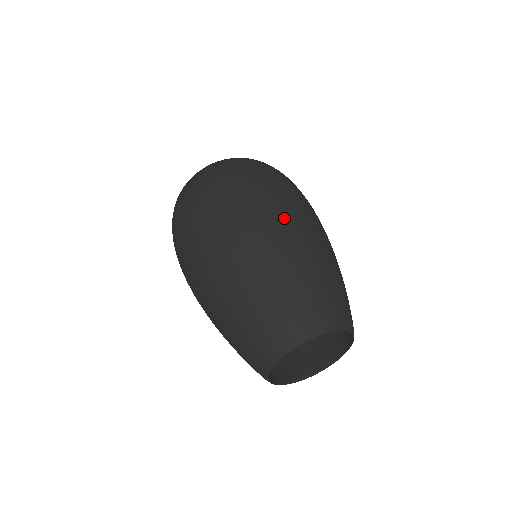
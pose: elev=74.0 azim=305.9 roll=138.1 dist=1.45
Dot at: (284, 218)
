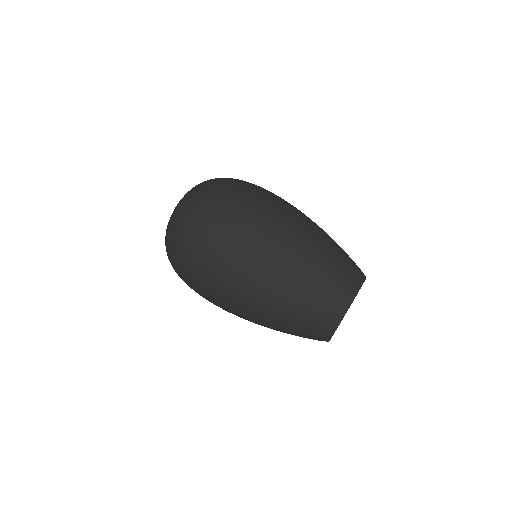
Dot at: (278, 230)
